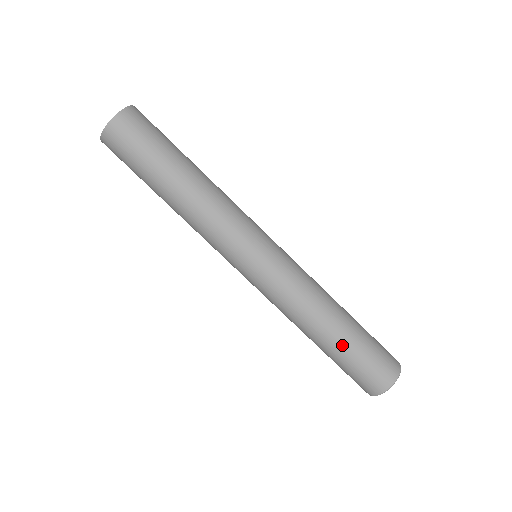
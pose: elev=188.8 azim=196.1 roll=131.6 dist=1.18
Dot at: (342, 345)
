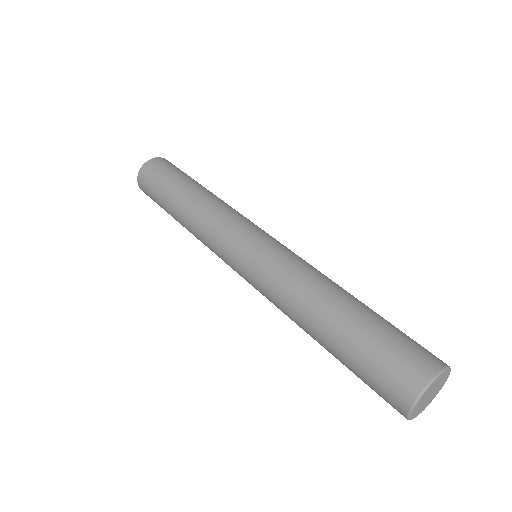
Dot at: (358, 316)
